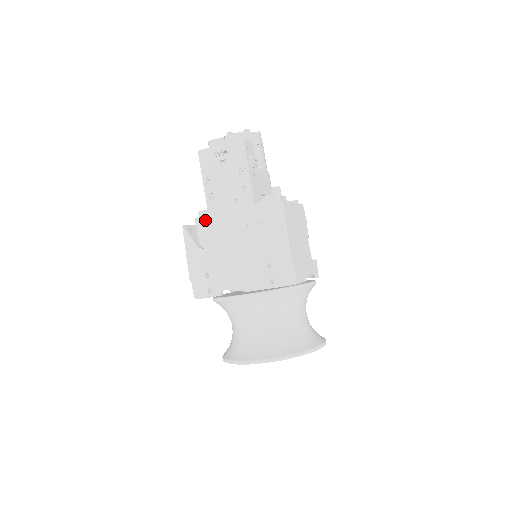
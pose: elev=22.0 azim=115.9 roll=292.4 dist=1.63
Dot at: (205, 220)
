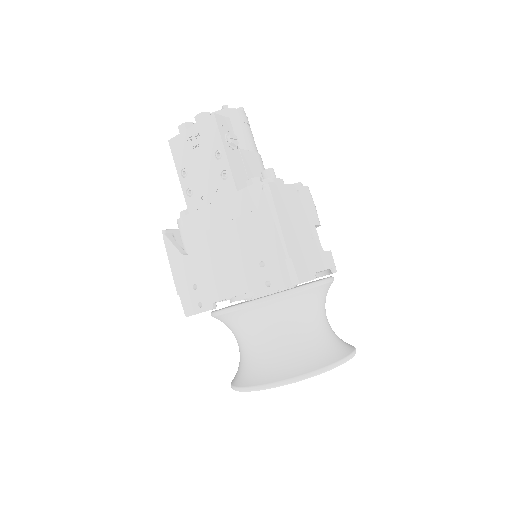
Dot at: (186, 221)
